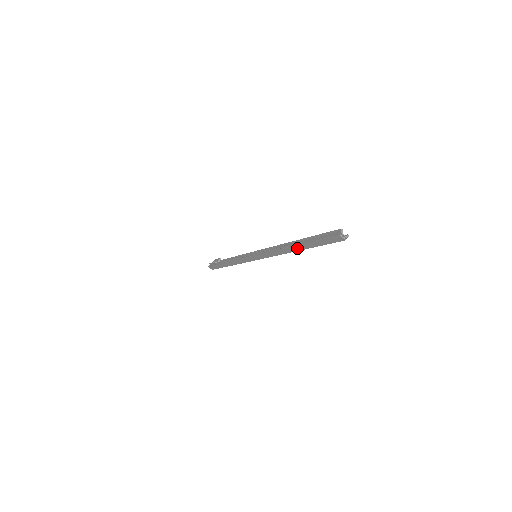
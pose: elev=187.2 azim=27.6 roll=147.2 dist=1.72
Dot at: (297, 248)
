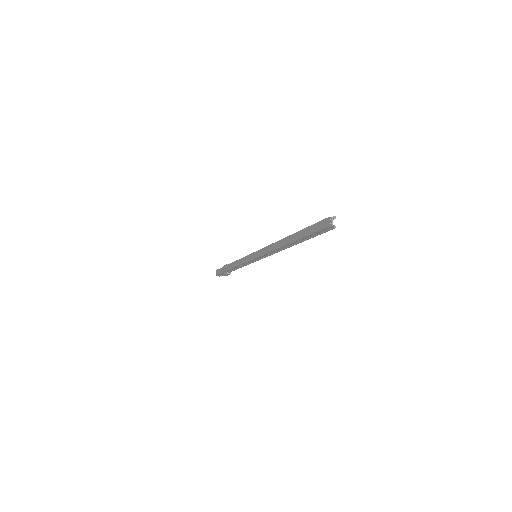
Dot at: (290, 239)
